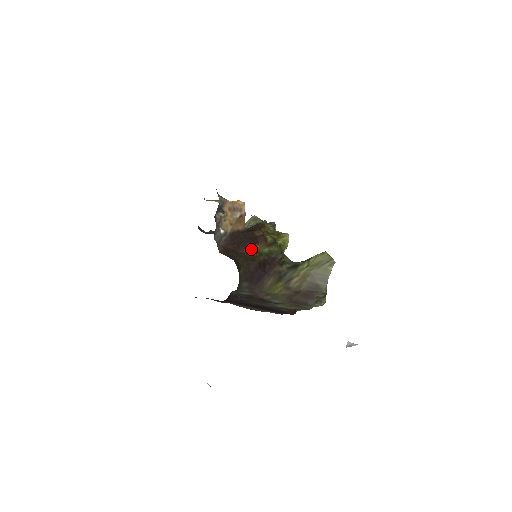
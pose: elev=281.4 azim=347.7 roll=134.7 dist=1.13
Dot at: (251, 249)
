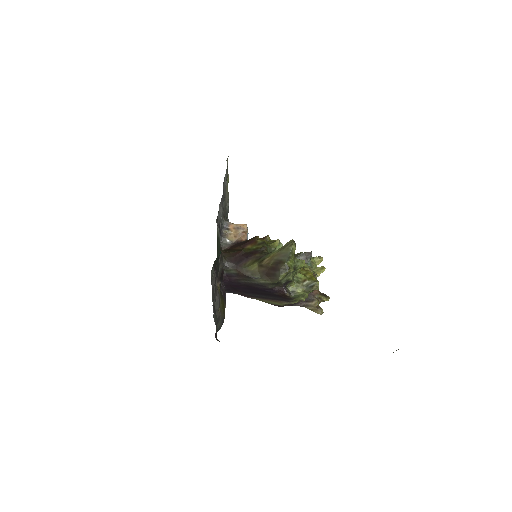
Dot at: (243, 247)
